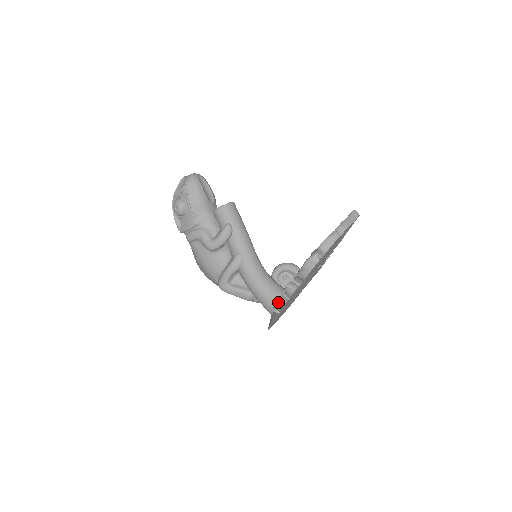
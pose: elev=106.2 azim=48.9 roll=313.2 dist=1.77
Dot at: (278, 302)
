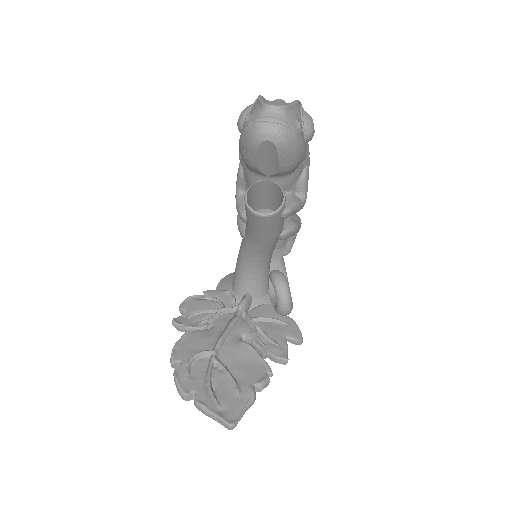
Dot at: (180, 305)
